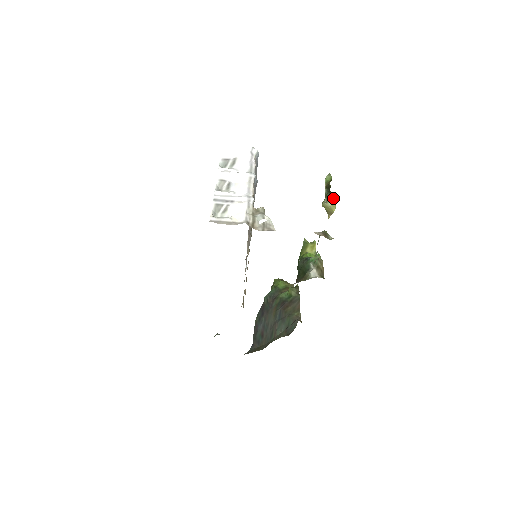
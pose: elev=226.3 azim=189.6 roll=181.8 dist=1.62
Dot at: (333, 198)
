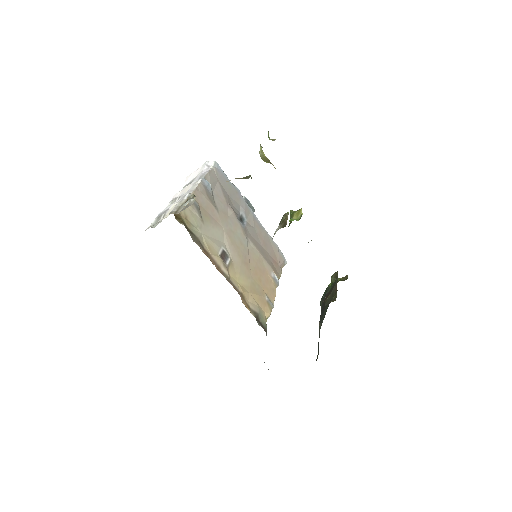
Dot at: (260, 145)
